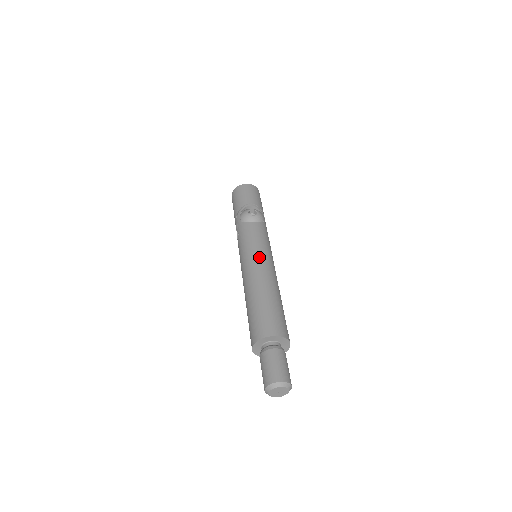
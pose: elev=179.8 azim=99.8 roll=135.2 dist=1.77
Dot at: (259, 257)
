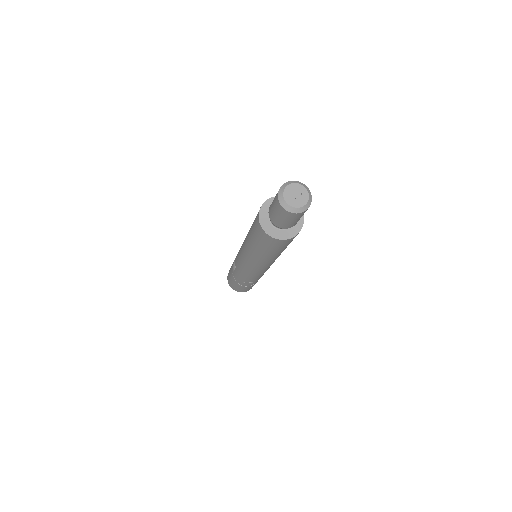
Dot at: occluded
